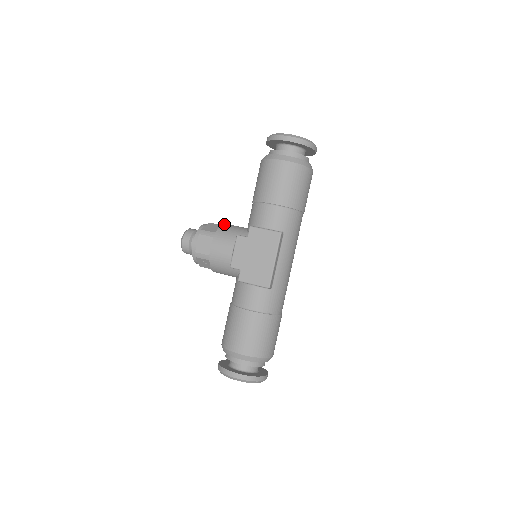
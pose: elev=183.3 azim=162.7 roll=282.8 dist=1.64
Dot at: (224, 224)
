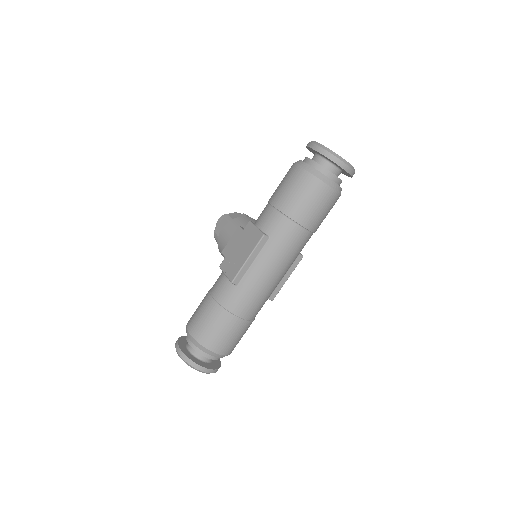
Dot at: (248, 217)
